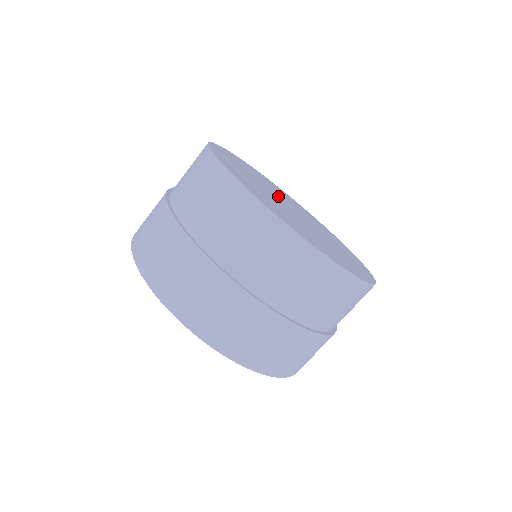
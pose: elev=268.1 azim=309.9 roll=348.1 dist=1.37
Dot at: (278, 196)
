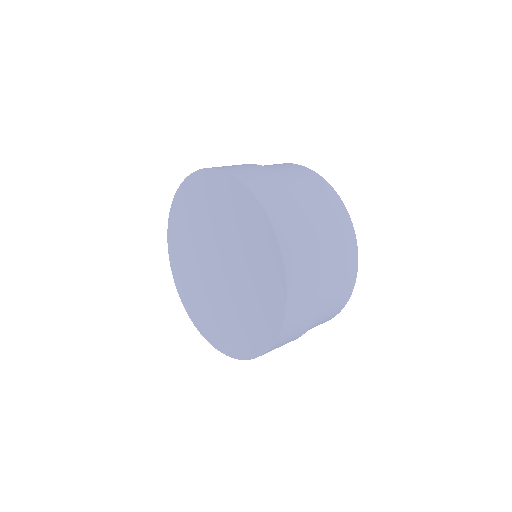
Dot at: occluded
